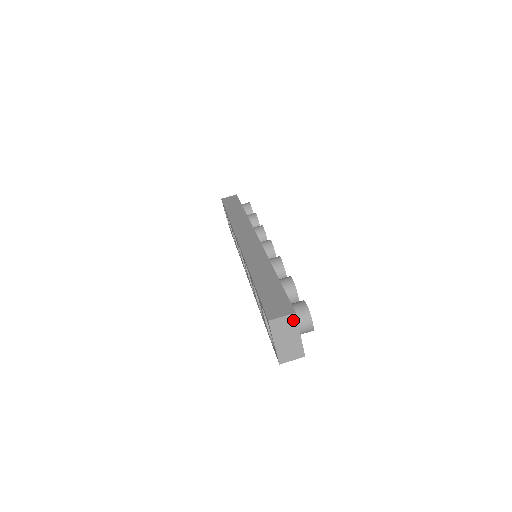
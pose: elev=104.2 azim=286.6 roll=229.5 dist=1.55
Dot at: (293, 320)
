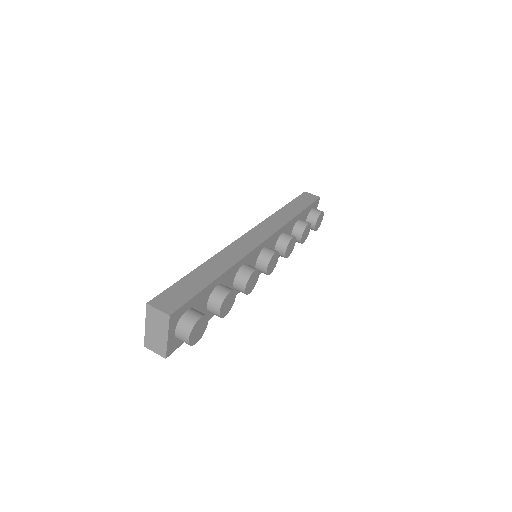
Dot at: (166, 320)
